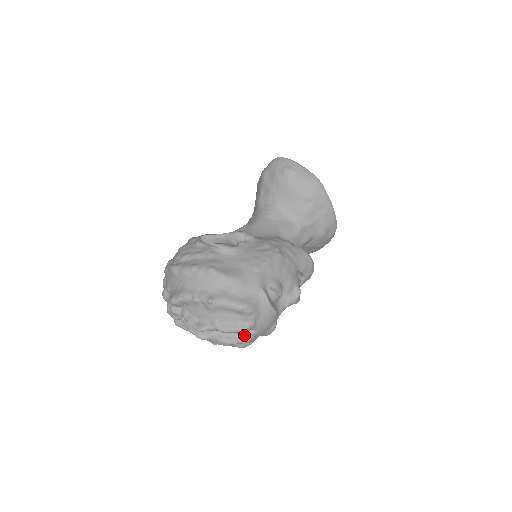
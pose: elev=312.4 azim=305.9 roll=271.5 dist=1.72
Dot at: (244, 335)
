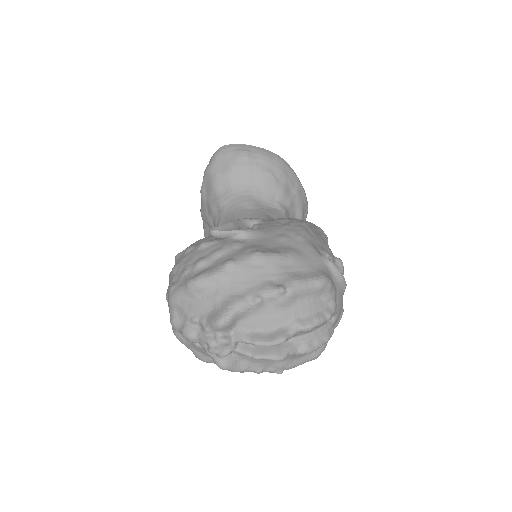
Dot at: (326, 328)
